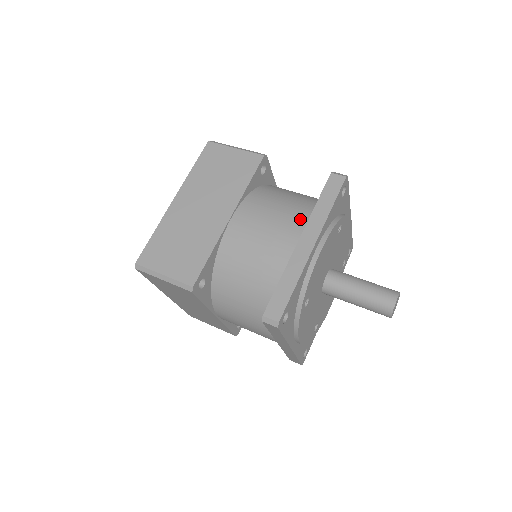
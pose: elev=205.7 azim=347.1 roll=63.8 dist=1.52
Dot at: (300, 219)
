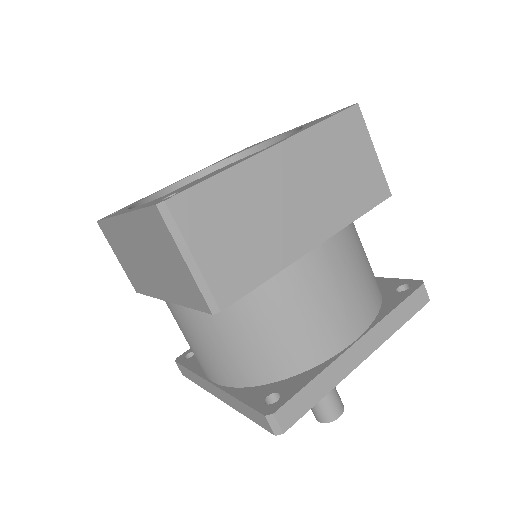
Dot at: (369, 311)
